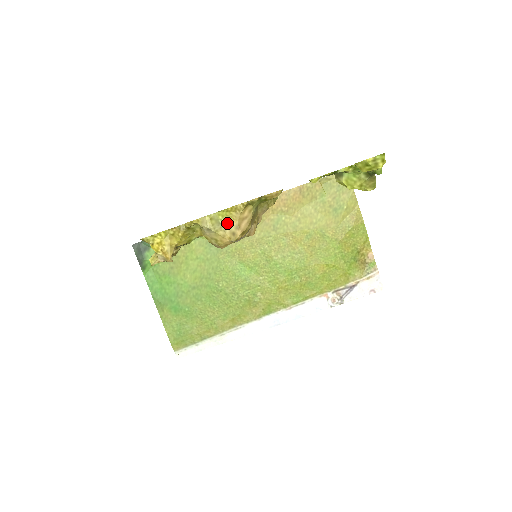
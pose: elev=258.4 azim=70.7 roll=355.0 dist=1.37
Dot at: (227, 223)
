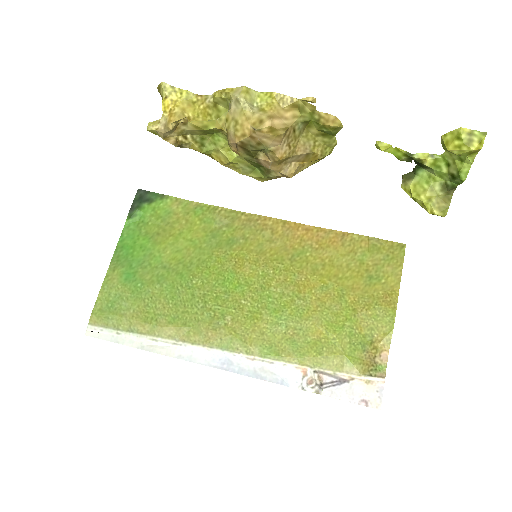
Dot at: (261, 109)
